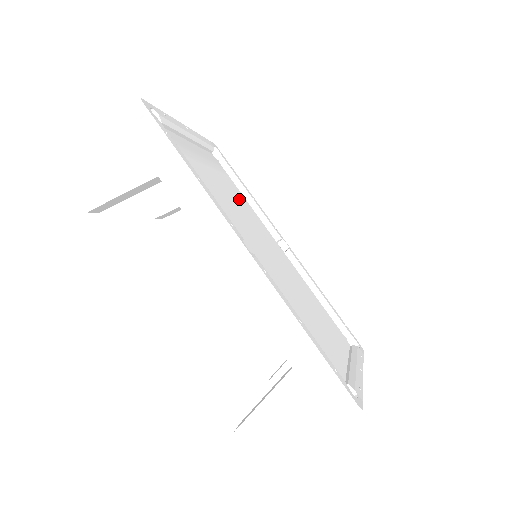
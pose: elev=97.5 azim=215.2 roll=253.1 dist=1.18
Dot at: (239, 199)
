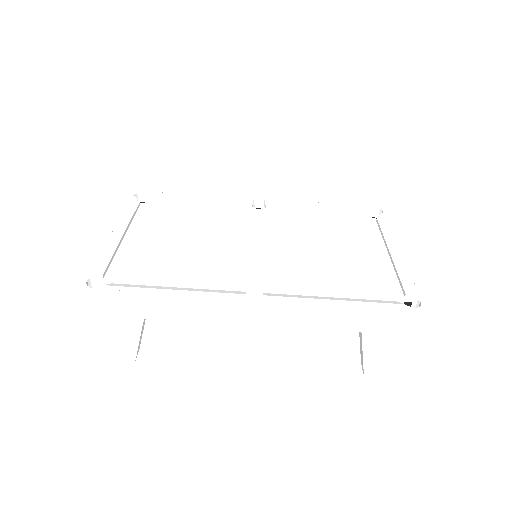
Dot at: (198, 221)
